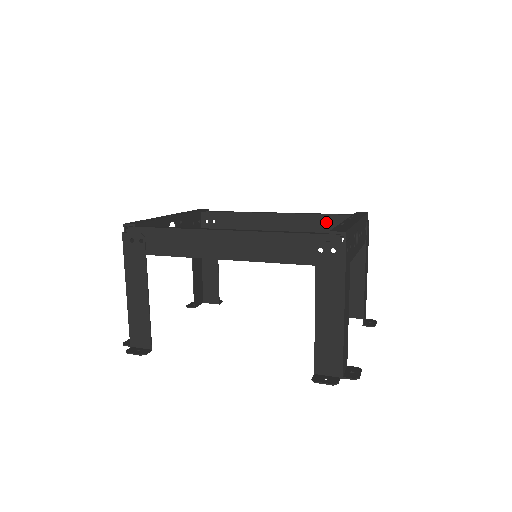
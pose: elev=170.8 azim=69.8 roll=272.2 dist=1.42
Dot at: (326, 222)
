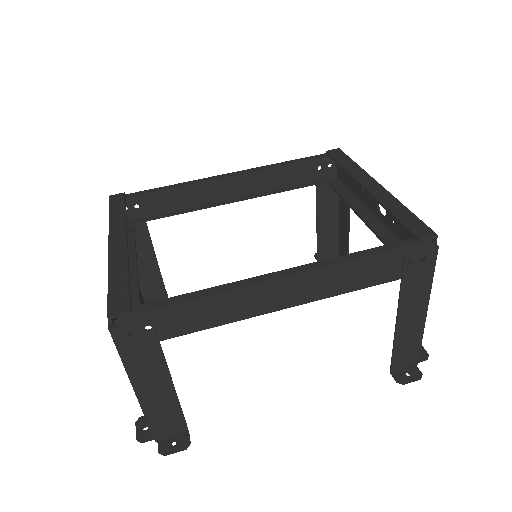
Dot at: (292, 170)
